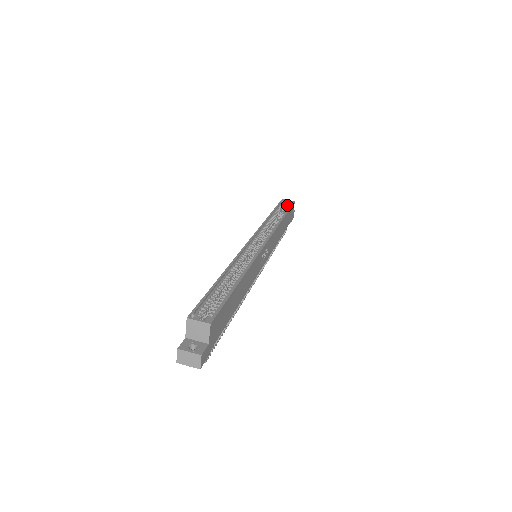
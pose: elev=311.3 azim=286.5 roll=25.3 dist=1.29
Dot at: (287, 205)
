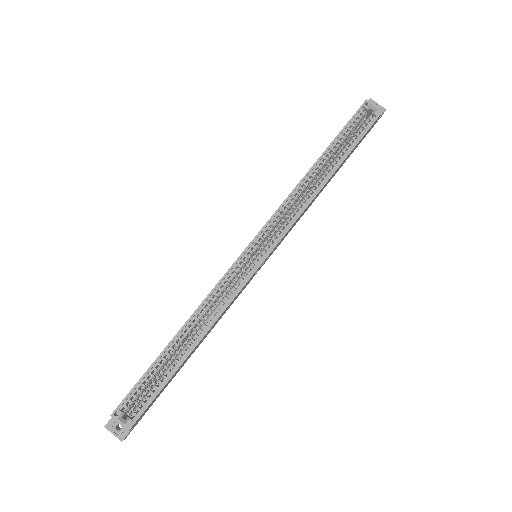
Dot at: (365, 120)
